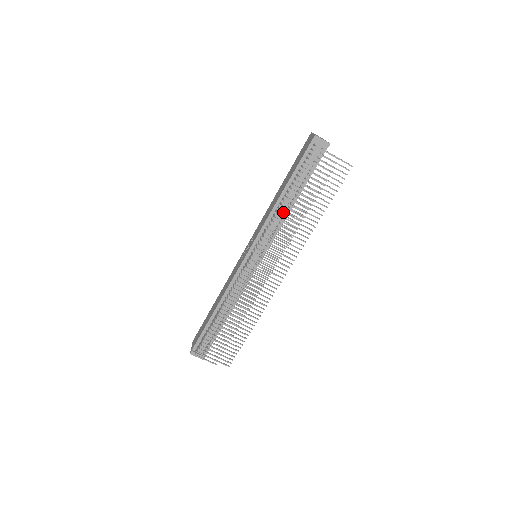
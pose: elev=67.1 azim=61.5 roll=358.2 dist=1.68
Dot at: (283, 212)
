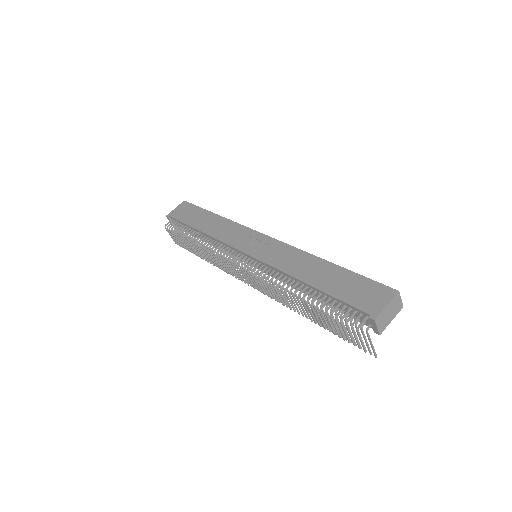
Dot at: (286, 295)
